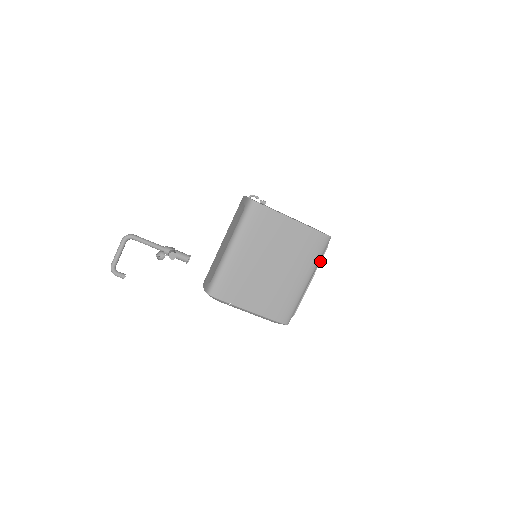
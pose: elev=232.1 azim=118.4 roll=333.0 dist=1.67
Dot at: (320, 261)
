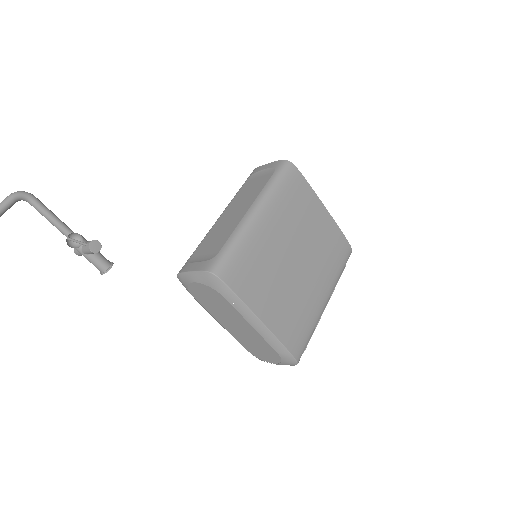
Dot at: occluded
